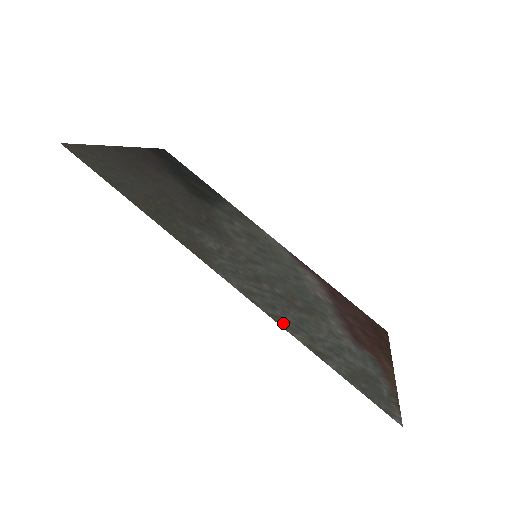
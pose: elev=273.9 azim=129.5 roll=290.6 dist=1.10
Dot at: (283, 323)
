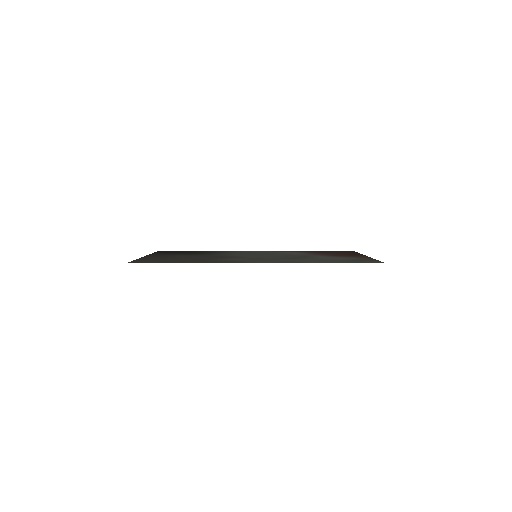
Dot at: (296, 262)
